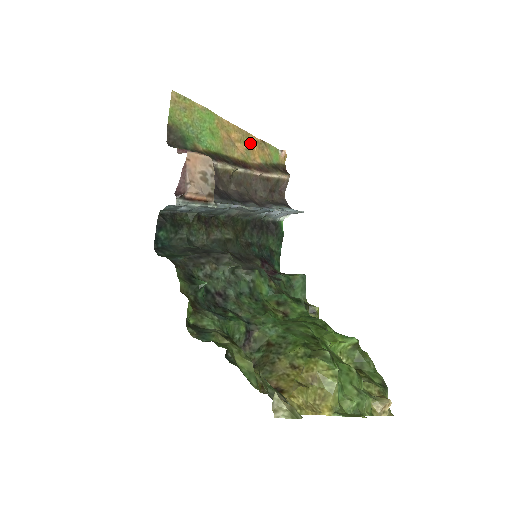
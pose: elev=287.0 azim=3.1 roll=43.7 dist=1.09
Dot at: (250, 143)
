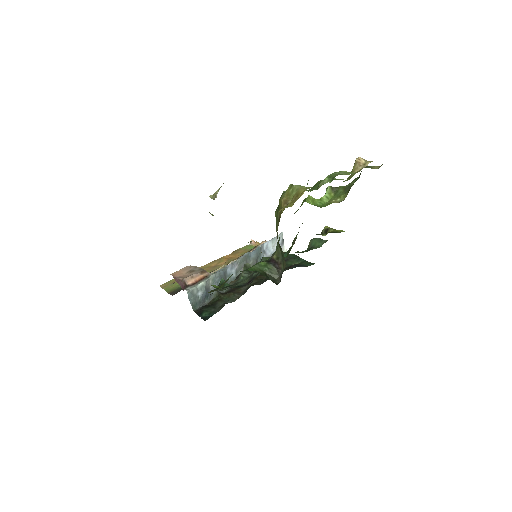
Dot at: (227, 258)
